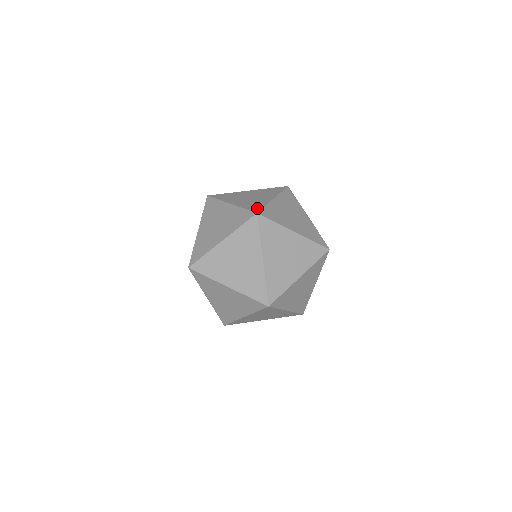
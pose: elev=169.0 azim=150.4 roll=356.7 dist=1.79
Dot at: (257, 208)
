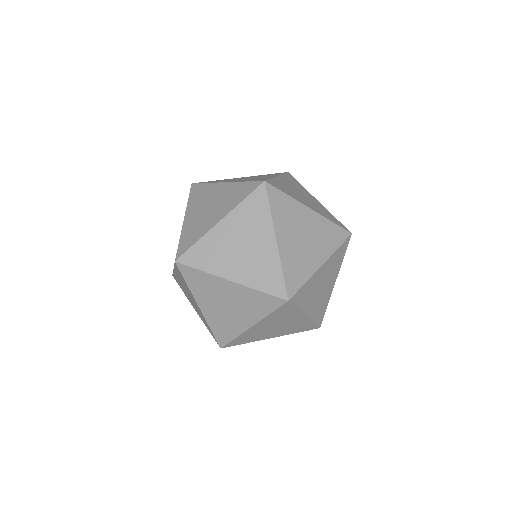
Dot at: occluded
